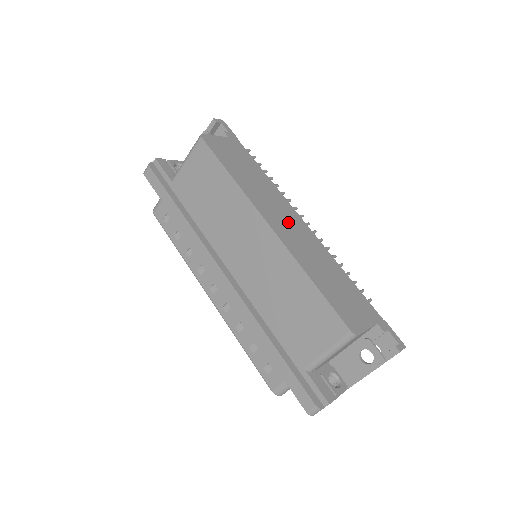
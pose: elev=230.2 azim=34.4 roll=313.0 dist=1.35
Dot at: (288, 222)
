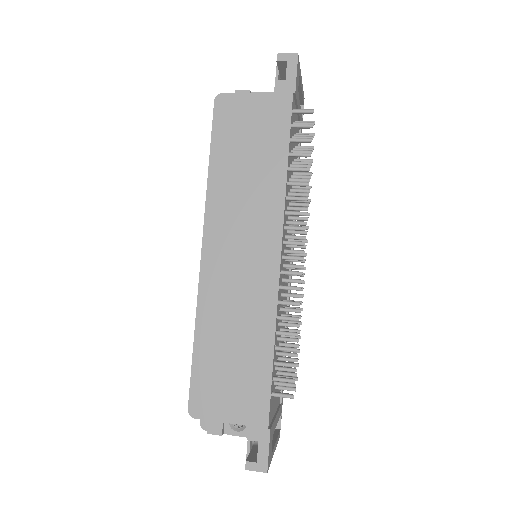
Dot at: (243, 253)
